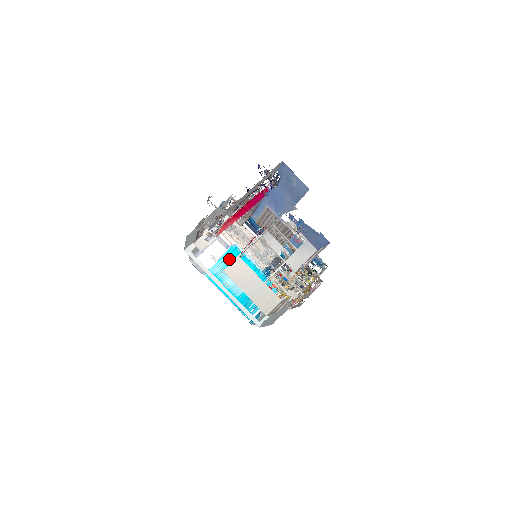
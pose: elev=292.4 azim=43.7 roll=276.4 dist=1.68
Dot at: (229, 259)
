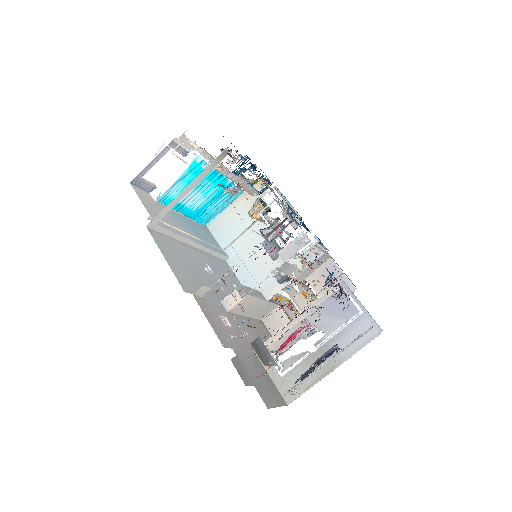
Dot at: (190, 176)
